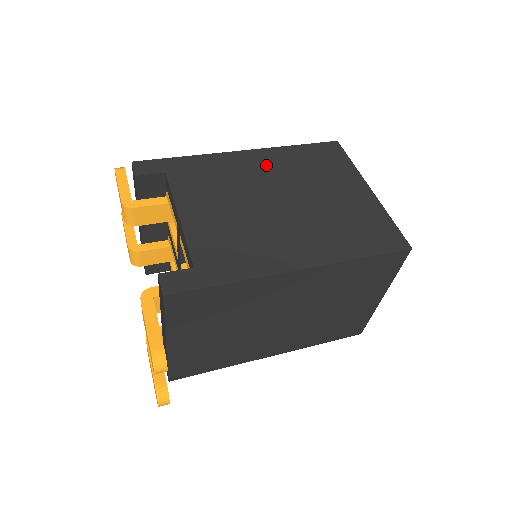
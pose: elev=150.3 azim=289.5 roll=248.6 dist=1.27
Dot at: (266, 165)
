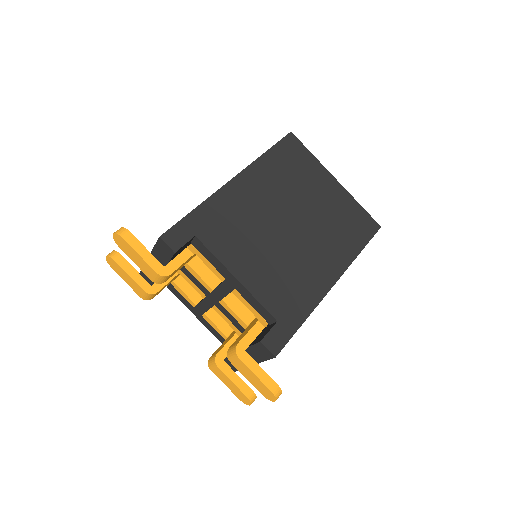
Dot at: (260, 187)
